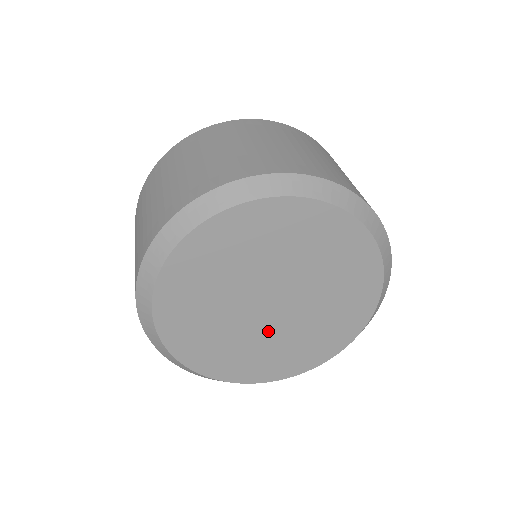
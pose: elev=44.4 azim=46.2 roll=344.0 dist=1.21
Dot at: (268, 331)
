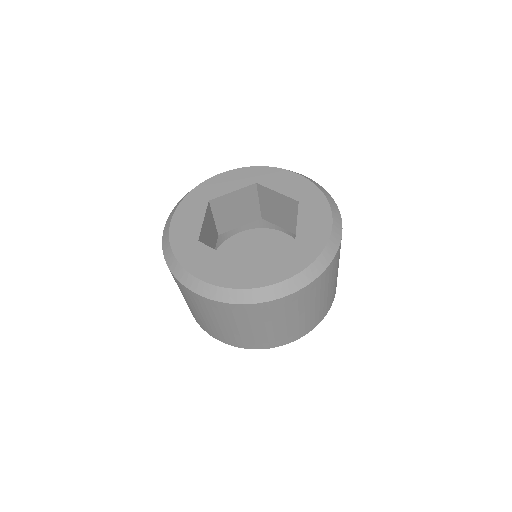
Dot at: occluded
